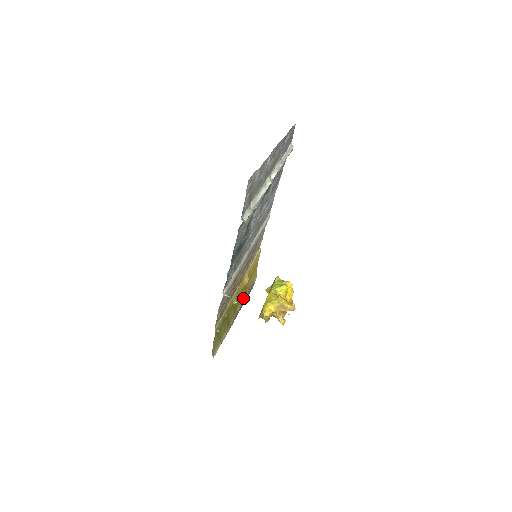
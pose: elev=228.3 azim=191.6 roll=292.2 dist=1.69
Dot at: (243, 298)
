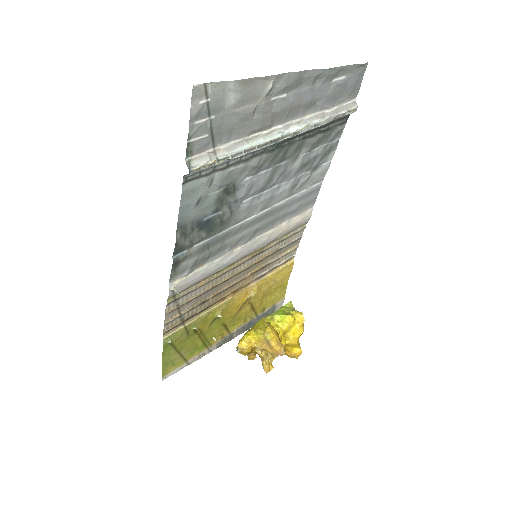
Dot at: (248, 318)
